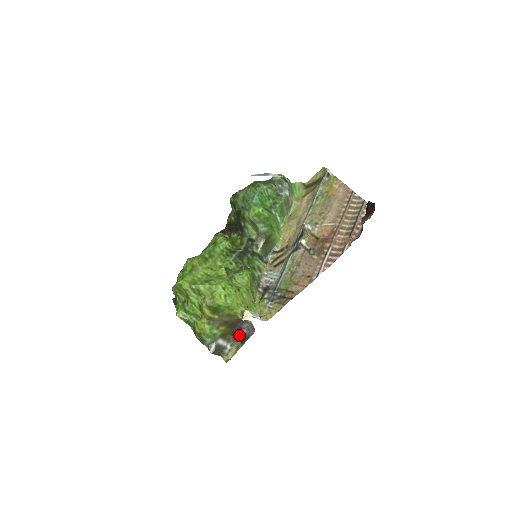
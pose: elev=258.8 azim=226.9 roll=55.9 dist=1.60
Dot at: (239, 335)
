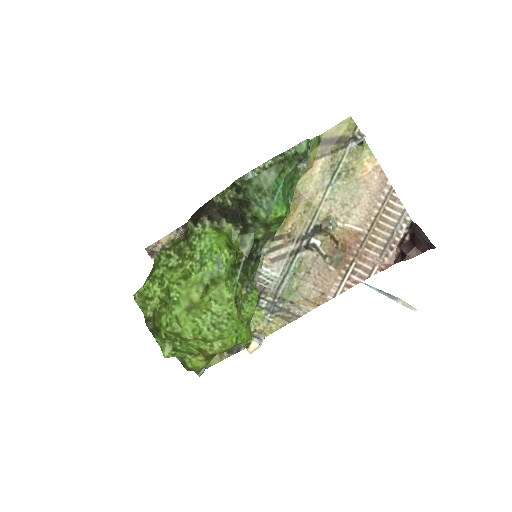
Dot at: occluded
